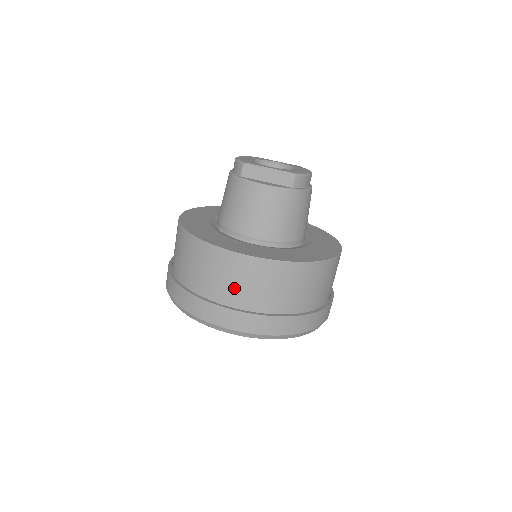
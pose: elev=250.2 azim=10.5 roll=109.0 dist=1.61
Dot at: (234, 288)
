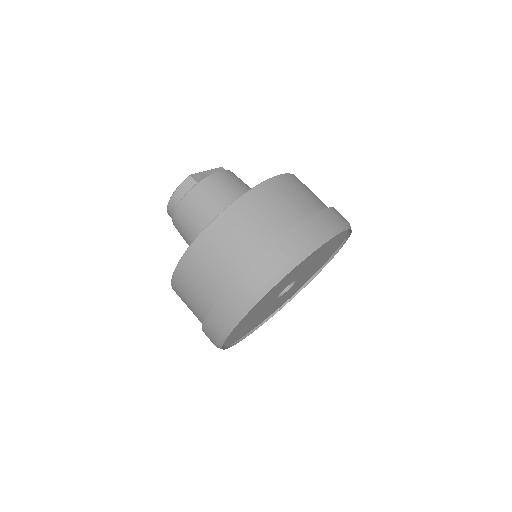
Dot at: (301, 200)
